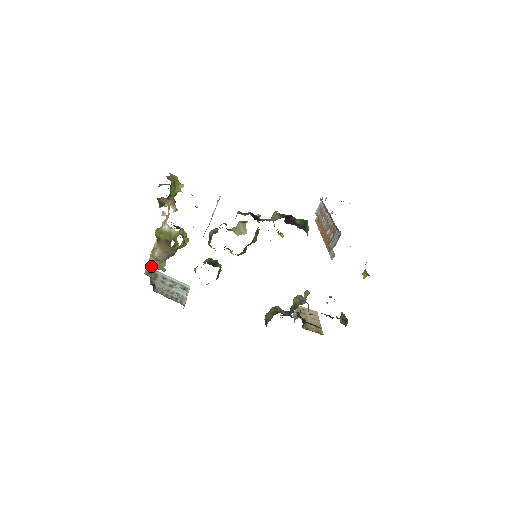
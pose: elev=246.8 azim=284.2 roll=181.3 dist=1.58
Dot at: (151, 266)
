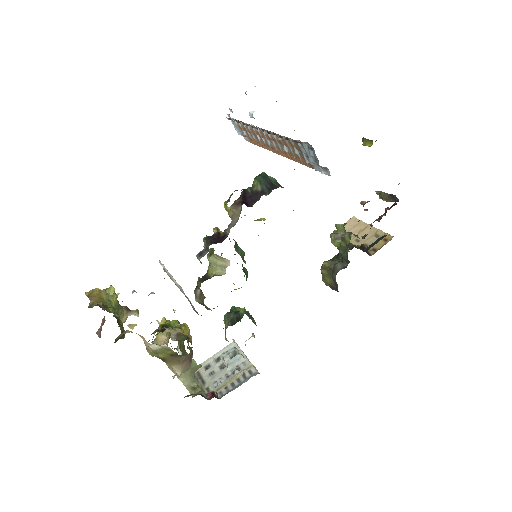
Dot at: (187, 380)
